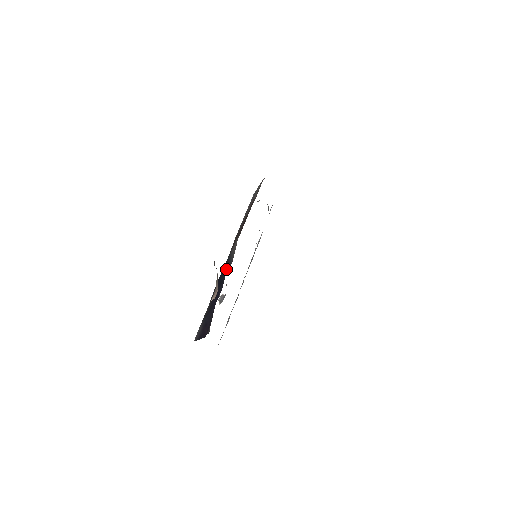
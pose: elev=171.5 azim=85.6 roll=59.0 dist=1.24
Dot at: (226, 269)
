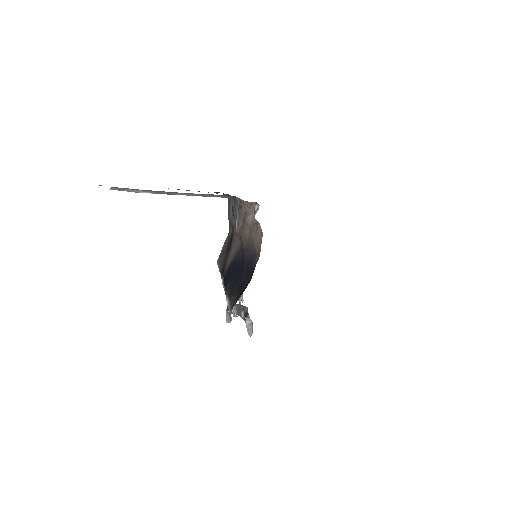
Dot at: (233, 263)
